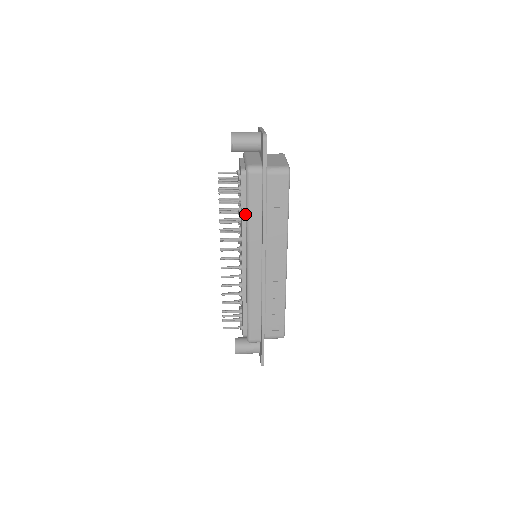
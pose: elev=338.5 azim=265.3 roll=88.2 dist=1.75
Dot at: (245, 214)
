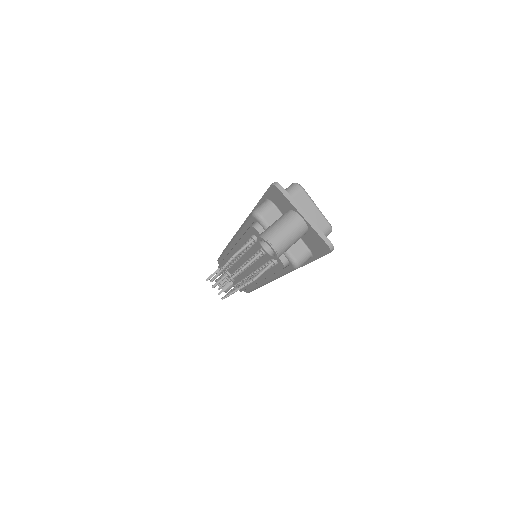
Dot at: occluded
